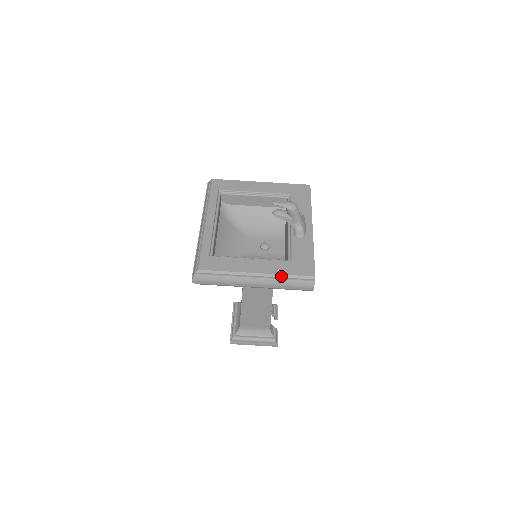
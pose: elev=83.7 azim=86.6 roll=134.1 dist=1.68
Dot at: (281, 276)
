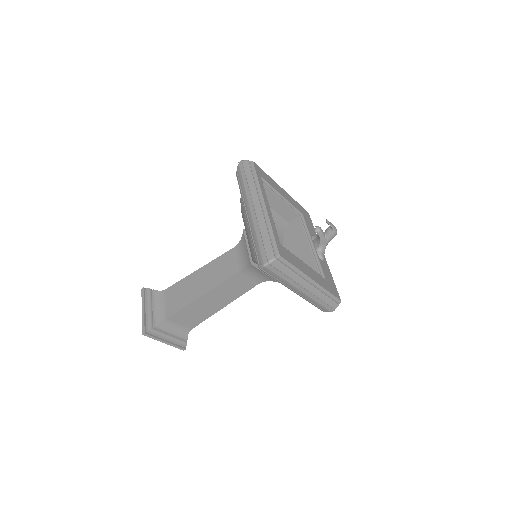
Dot at: (325, 290)
